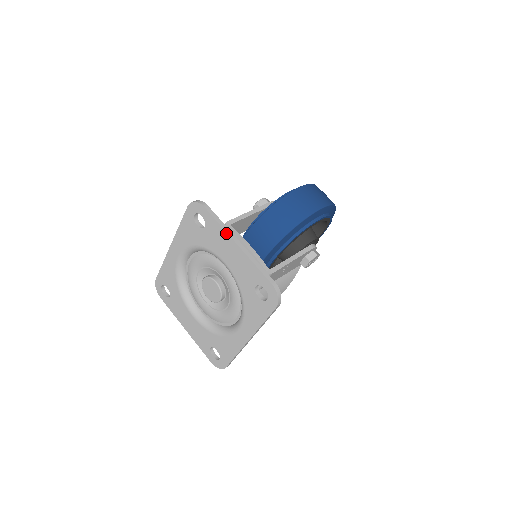
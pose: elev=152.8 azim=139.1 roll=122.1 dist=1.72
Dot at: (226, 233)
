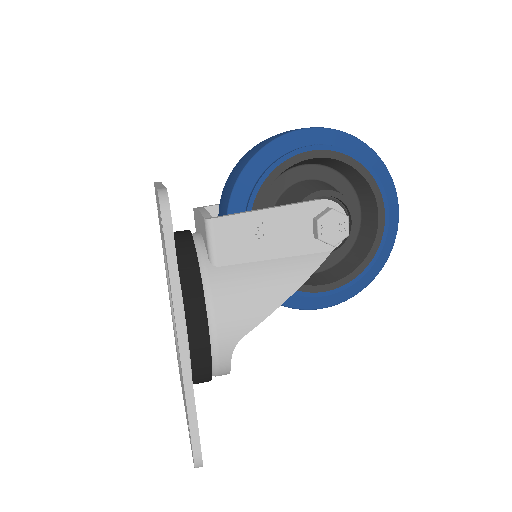
Dot at: occluded
